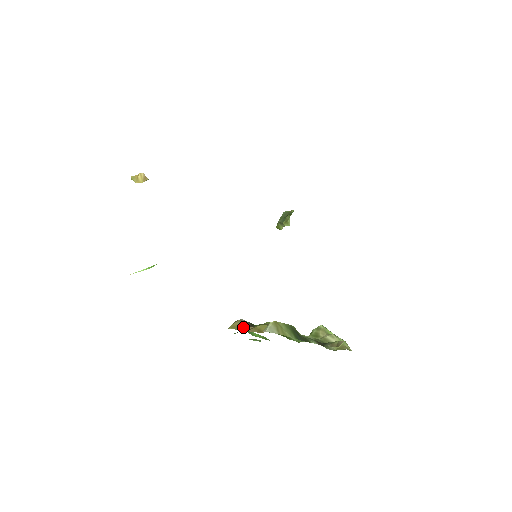
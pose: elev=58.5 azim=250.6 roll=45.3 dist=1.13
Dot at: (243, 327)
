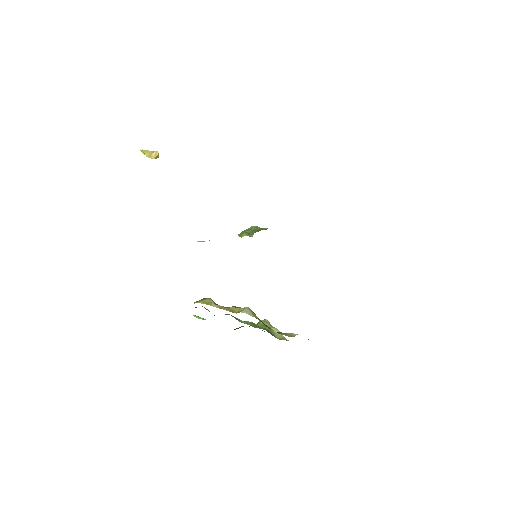
Dot at: (216, 305)
